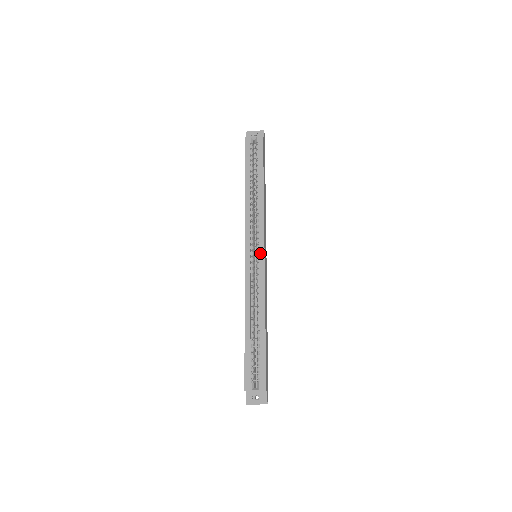
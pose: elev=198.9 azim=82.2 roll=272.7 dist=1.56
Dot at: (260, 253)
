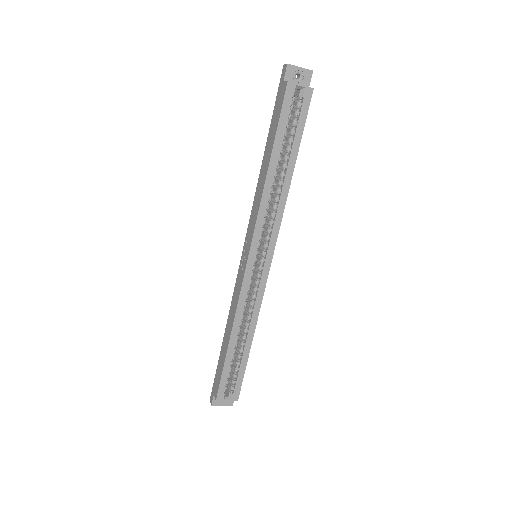
Dot at: (266, 262)
